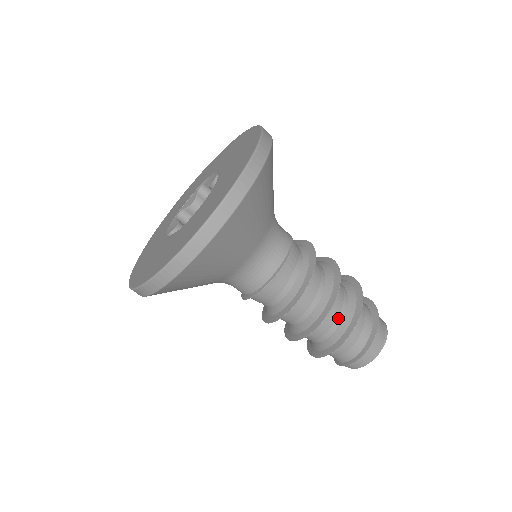
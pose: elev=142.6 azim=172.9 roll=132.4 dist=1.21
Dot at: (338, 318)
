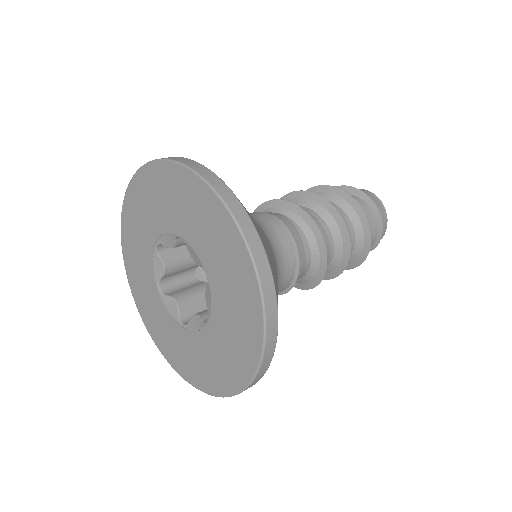
Dot at: (351, 237)
